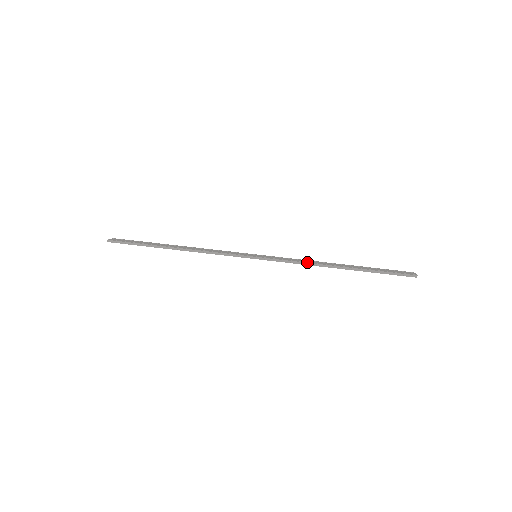
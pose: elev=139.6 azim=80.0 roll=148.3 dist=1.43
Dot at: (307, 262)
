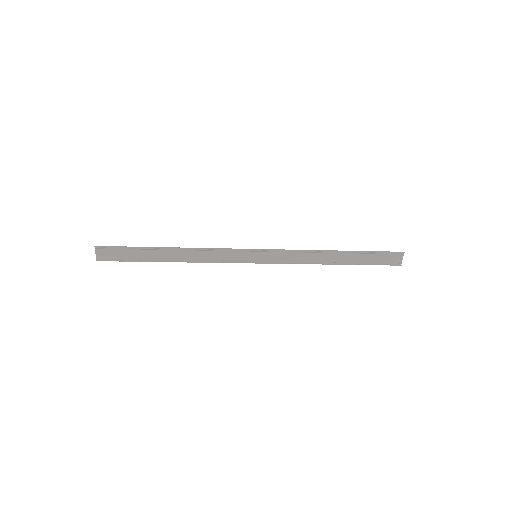
Dot at: (307, 251)
